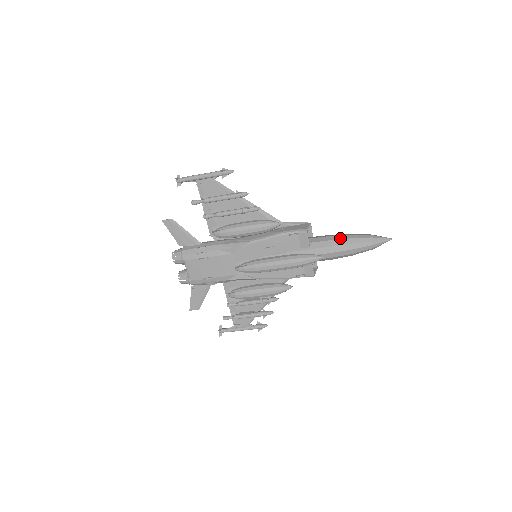
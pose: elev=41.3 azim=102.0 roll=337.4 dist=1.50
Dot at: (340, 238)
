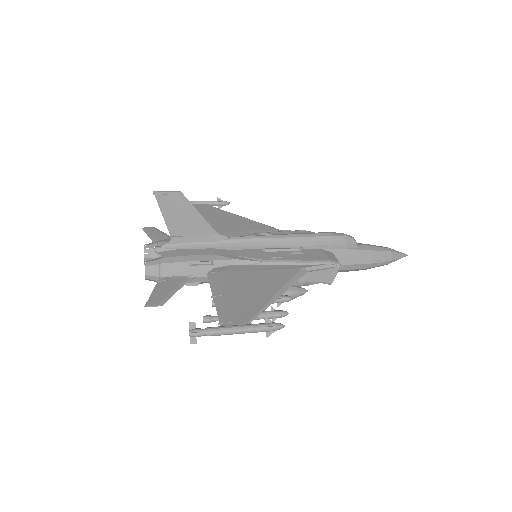
Dot at: (360, 268)
